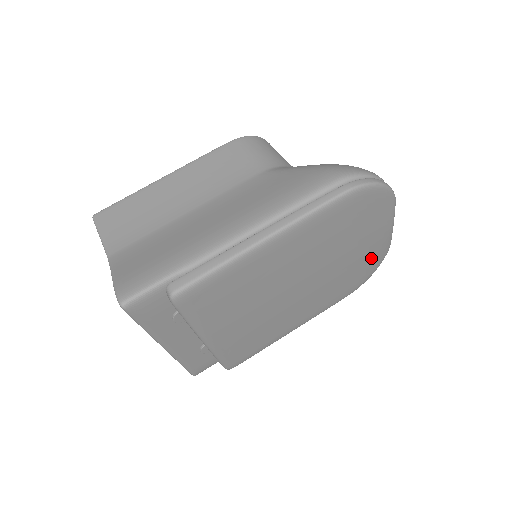
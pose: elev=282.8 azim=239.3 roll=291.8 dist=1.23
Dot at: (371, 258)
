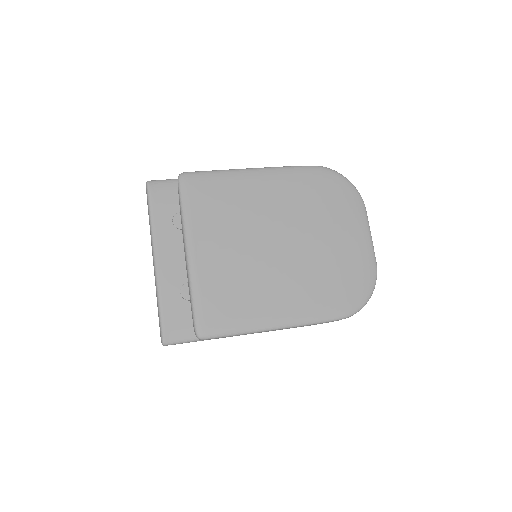
Dot at: (356, 266)
